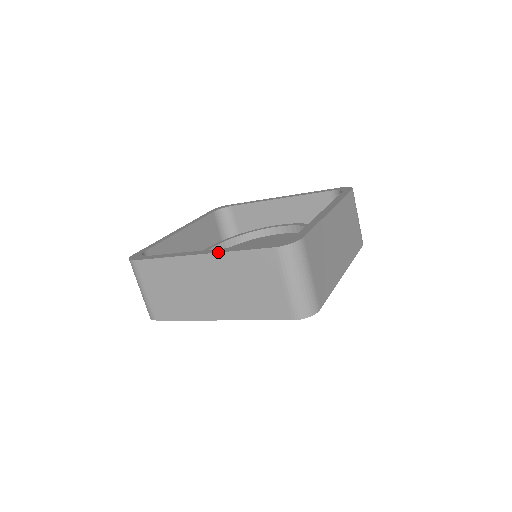
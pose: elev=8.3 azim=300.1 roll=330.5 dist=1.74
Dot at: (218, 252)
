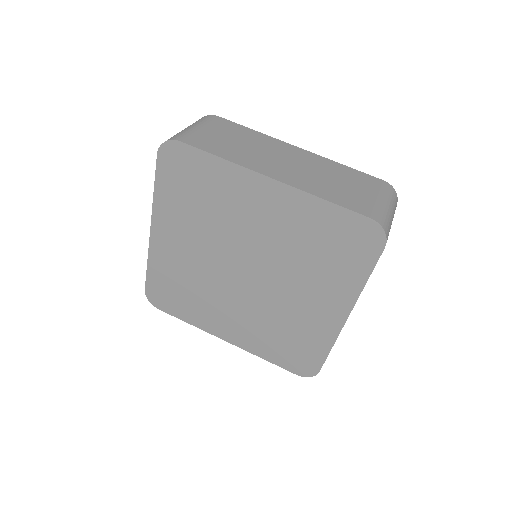
Dot at: occluded
